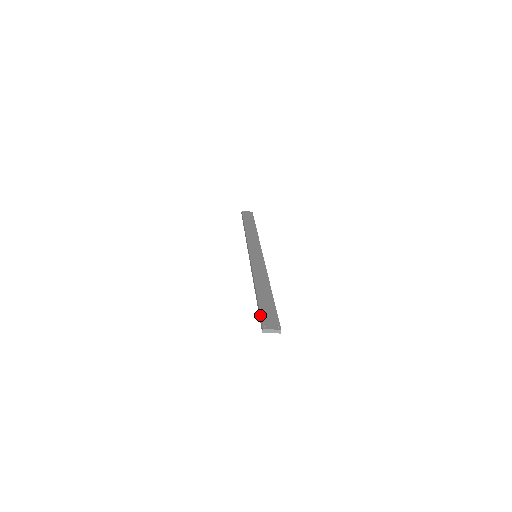
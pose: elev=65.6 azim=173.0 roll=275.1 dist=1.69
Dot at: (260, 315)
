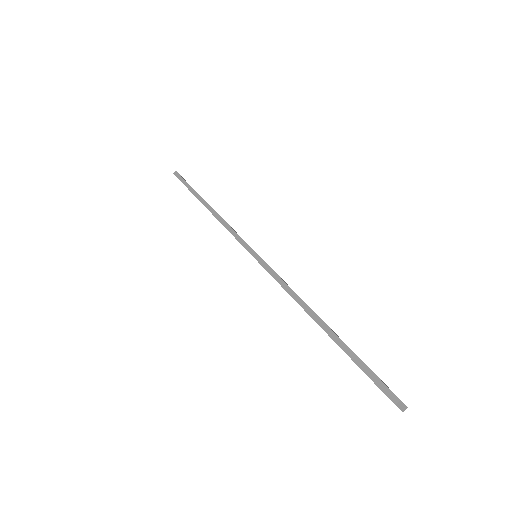
Dot at: occluded
